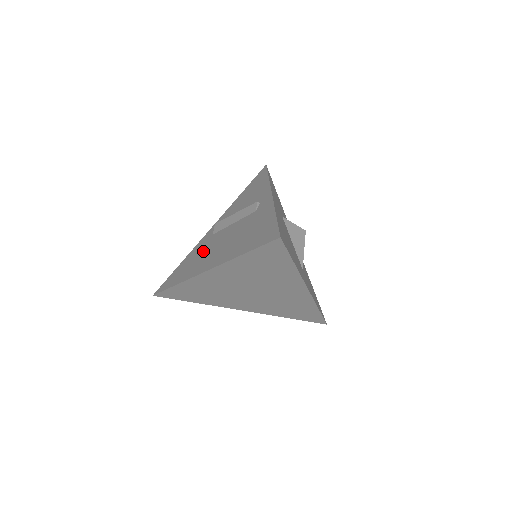
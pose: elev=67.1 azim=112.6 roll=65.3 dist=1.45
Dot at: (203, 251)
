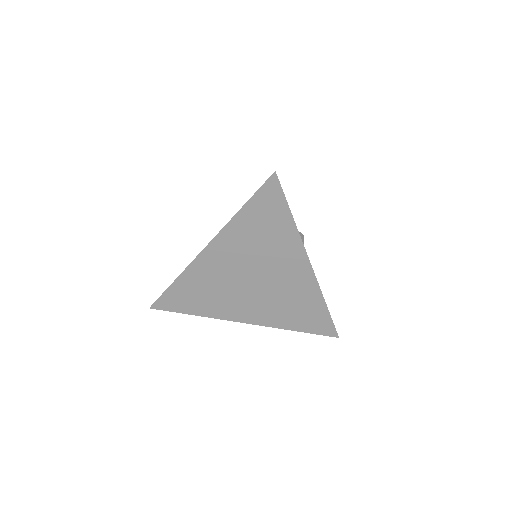
Dot at: occluded
